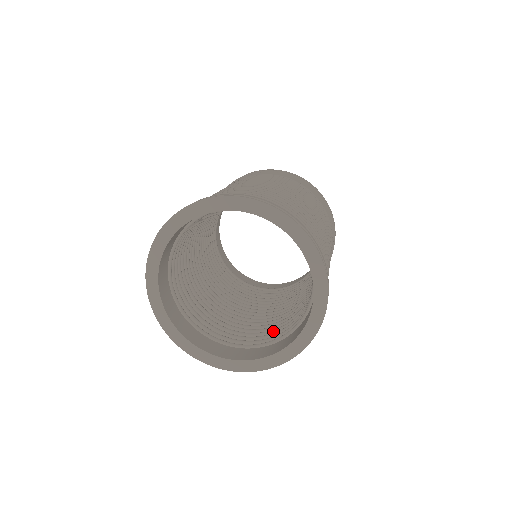
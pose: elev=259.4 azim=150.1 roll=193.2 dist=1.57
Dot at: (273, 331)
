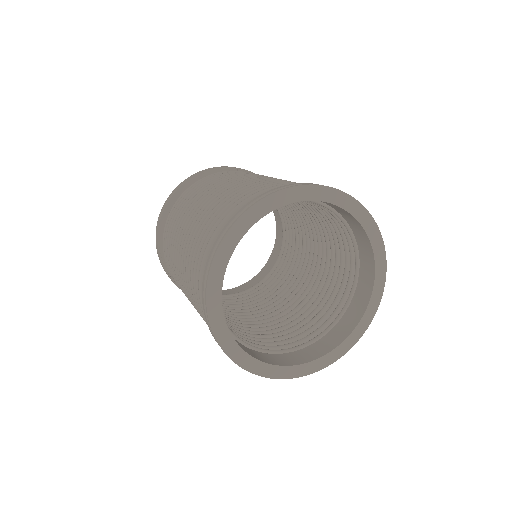
Dot at: (295, 332)
